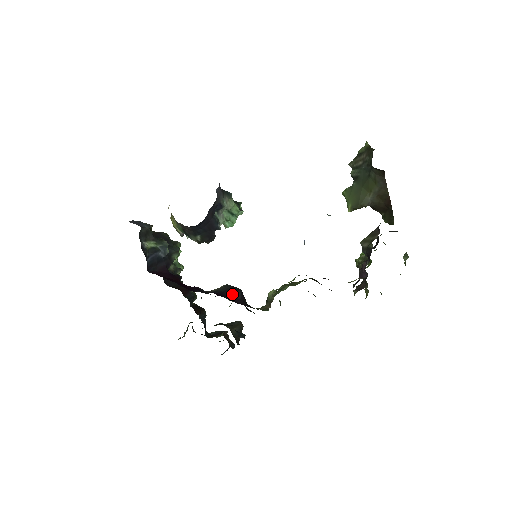
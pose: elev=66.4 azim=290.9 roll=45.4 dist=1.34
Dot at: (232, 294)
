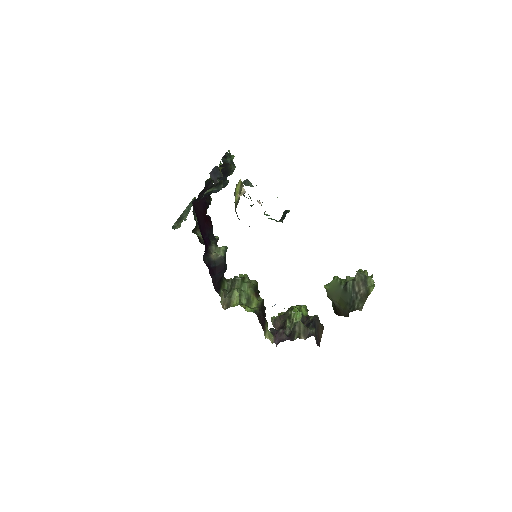
Dot at: (219, 273)
